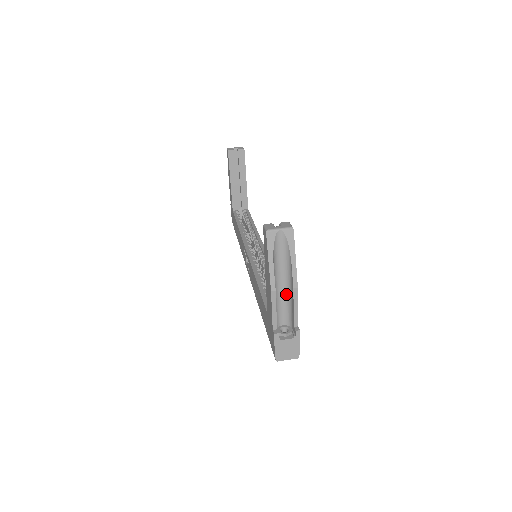
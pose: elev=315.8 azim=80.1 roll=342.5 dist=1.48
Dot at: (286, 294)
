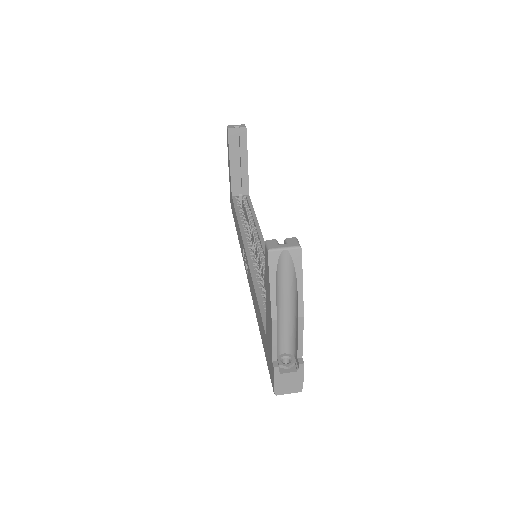
Dot at: (289, 321)
